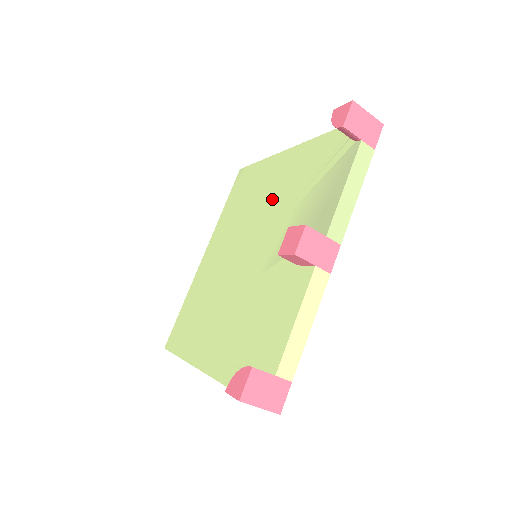
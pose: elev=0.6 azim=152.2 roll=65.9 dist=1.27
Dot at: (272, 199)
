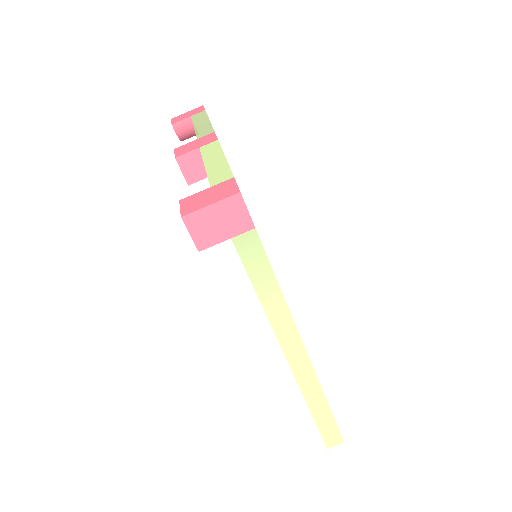
Dot at: occluded
